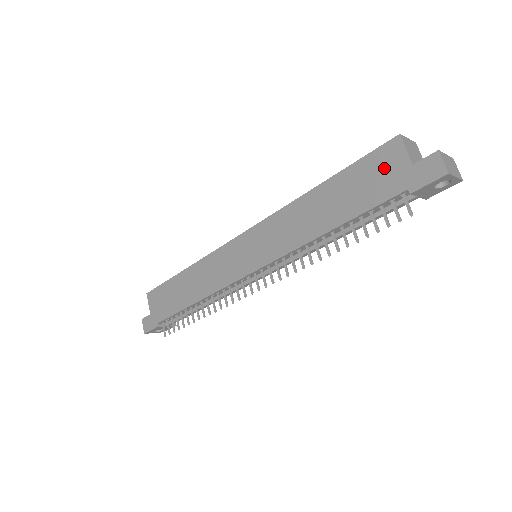
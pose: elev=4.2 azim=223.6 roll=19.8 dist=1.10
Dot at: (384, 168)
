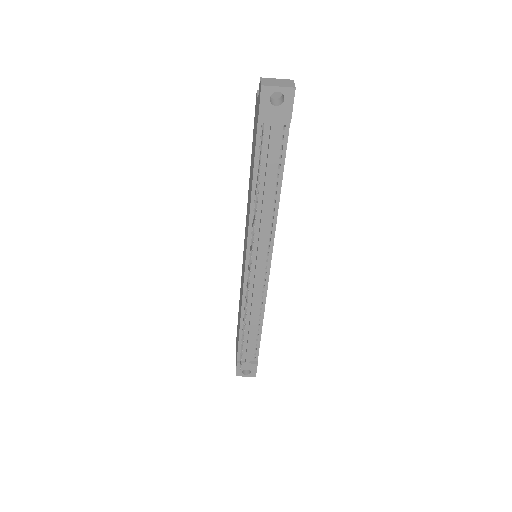
Dot at: (255, 119)
